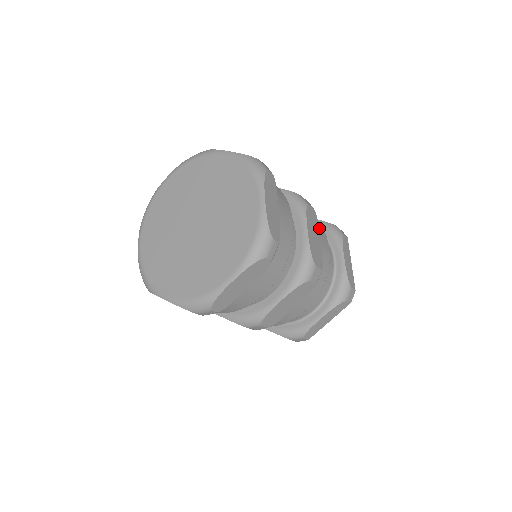
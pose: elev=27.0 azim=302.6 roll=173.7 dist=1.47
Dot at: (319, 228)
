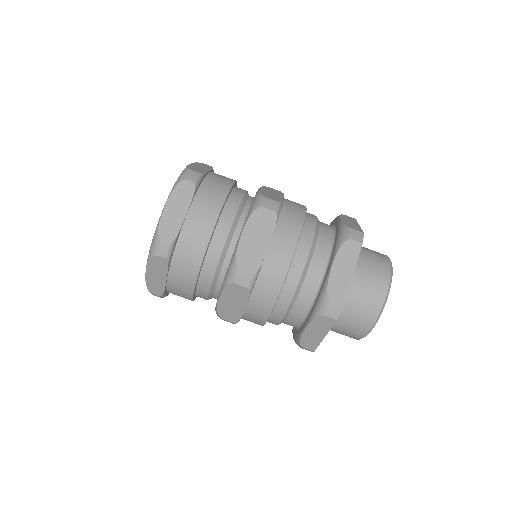
Dot at: occluded
